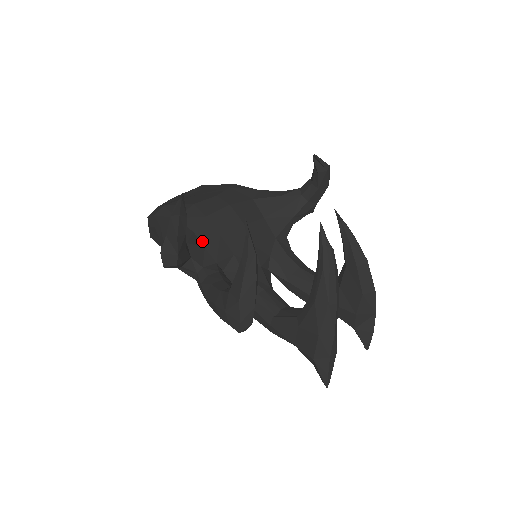
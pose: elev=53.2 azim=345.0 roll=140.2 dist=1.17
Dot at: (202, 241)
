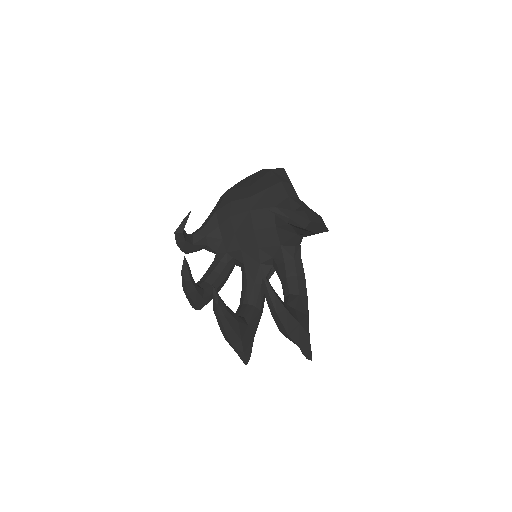
Dot at: (222, 234)
